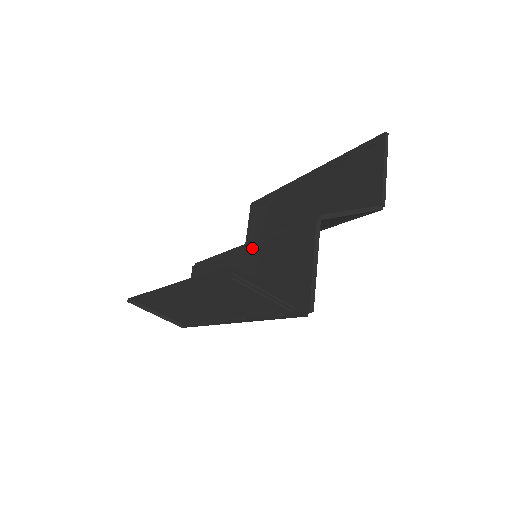
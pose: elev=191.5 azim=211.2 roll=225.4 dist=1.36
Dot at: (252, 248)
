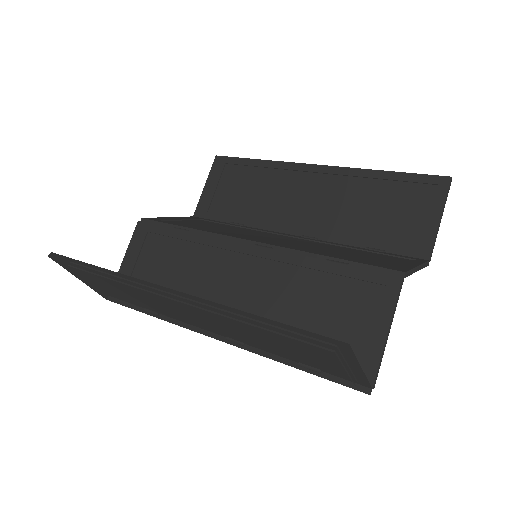
Dot at: (271, 256)
